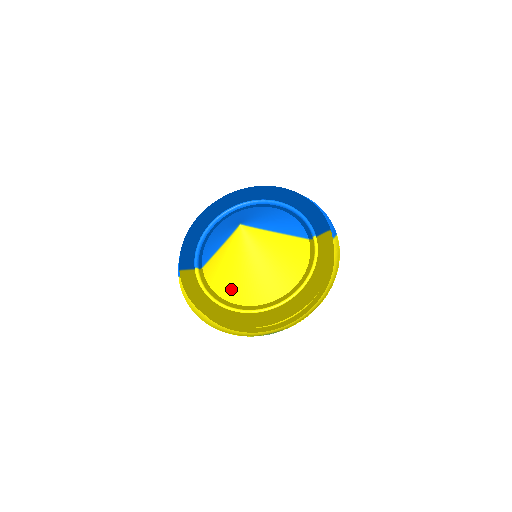
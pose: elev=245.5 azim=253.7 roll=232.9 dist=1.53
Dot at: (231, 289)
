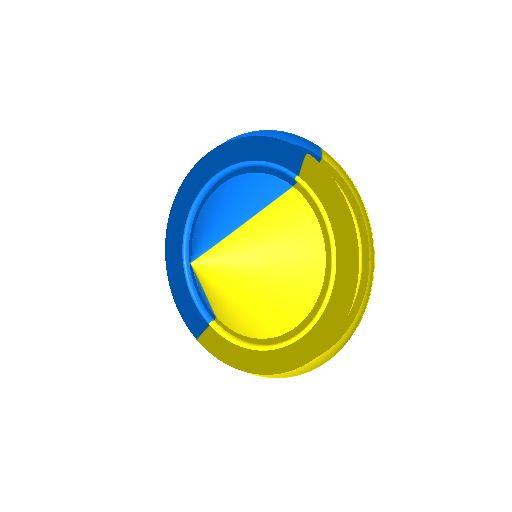
Dot at: (259, 326)
